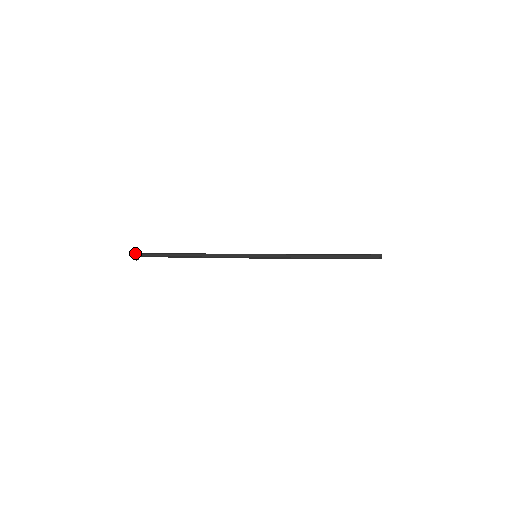
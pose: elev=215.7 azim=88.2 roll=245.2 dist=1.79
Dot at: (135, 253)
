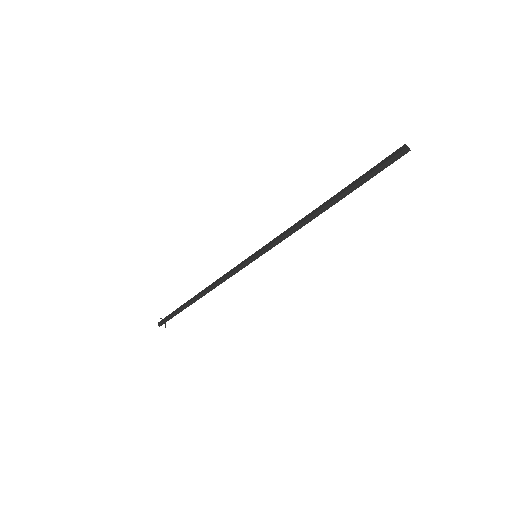
Dot at: occluded
